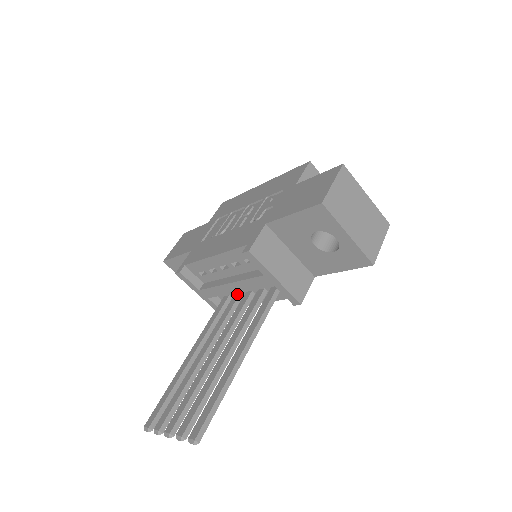
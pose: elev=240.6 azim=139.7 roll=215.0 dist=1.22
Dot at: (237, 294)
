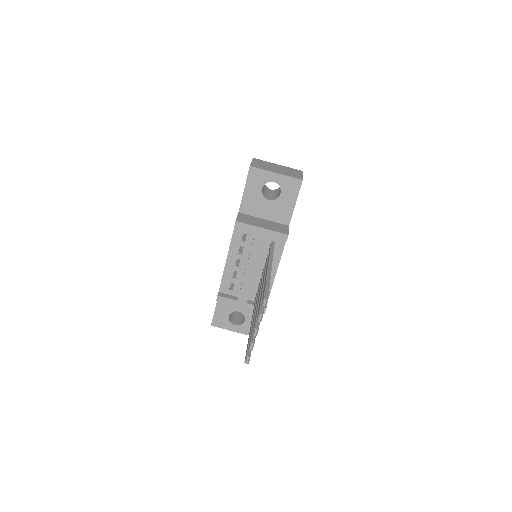
Dot at: occluded
